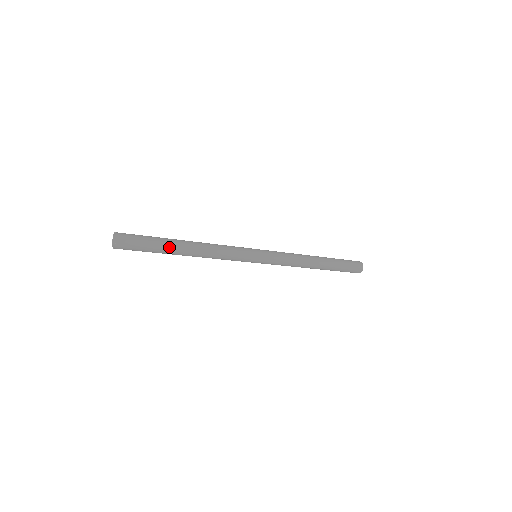
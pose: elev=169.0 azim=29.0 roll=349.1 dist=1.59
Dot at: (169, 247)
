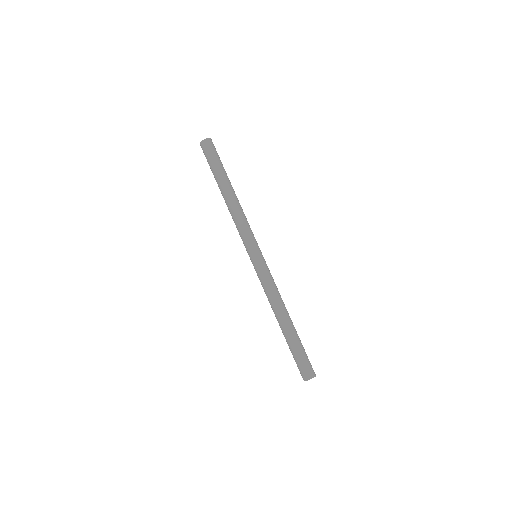
Dot at: (219, 178)
